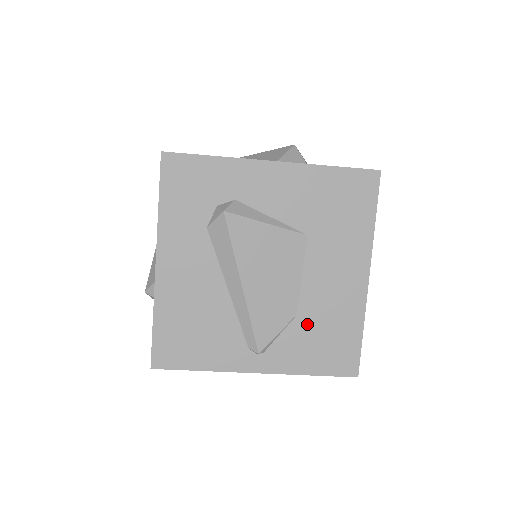
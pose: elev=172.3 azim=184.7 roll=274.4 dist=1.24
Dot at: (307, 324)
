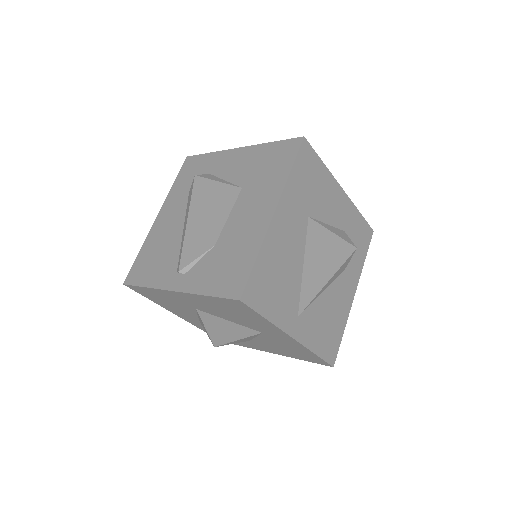
Dot at: (219, 252)
